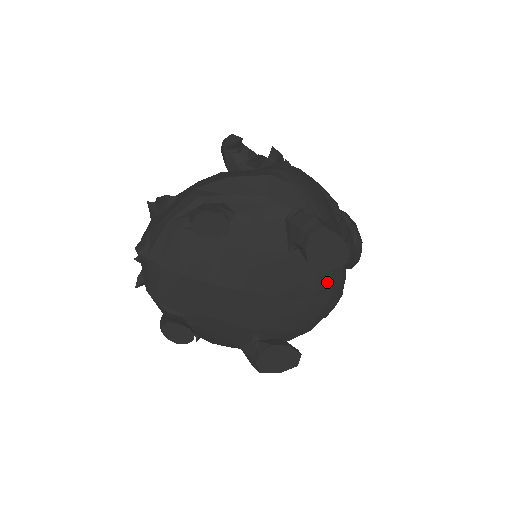
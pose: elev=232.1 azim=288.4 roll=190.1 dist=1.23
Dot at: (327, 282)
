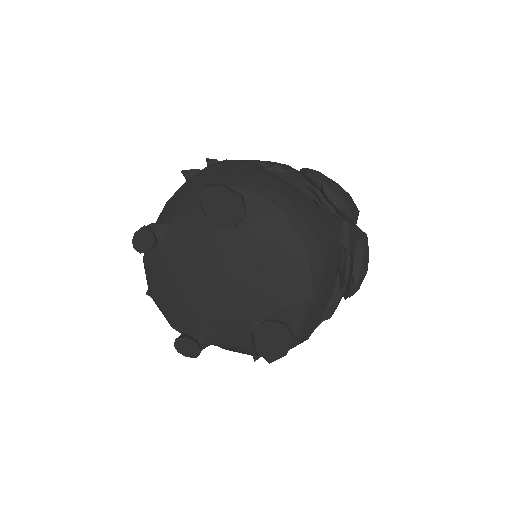
Dot at: (272, 239)
